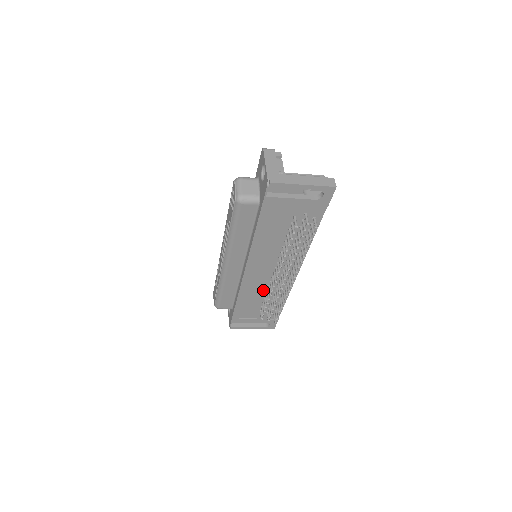
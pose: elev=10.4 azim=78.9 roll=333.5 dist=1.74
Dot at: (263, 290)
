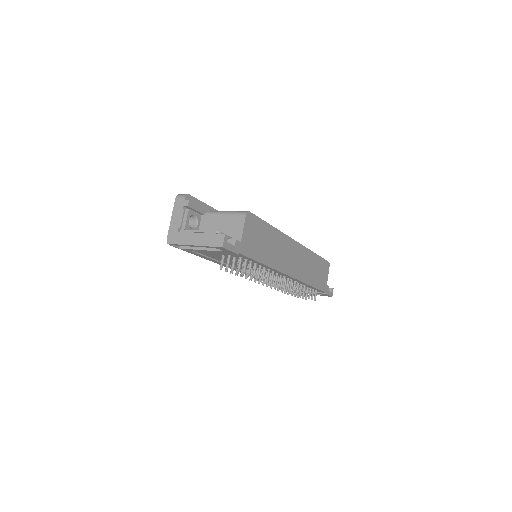
Dot at: occluded
